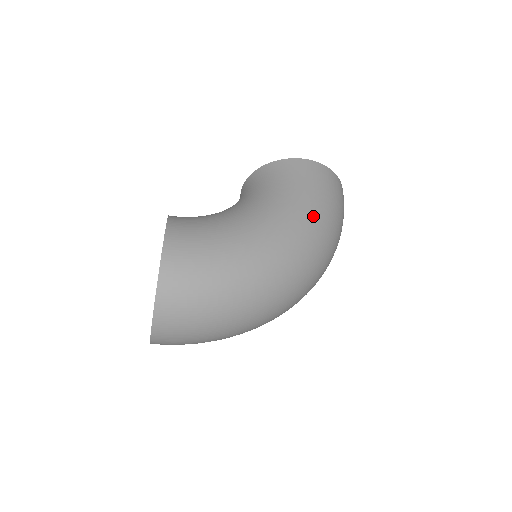
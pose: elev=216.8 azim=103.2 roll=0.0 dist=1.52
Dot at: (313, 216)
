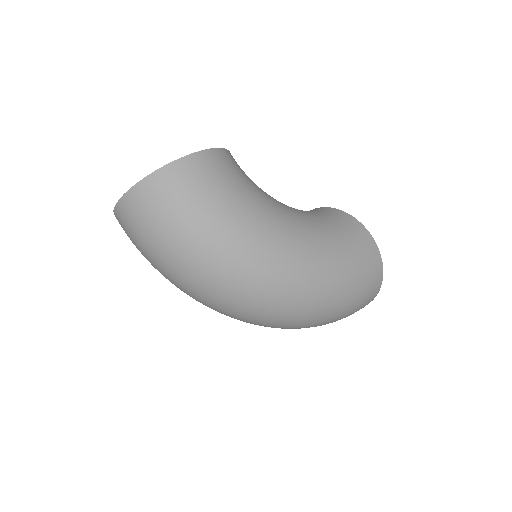
Dot at: (325, 270)
